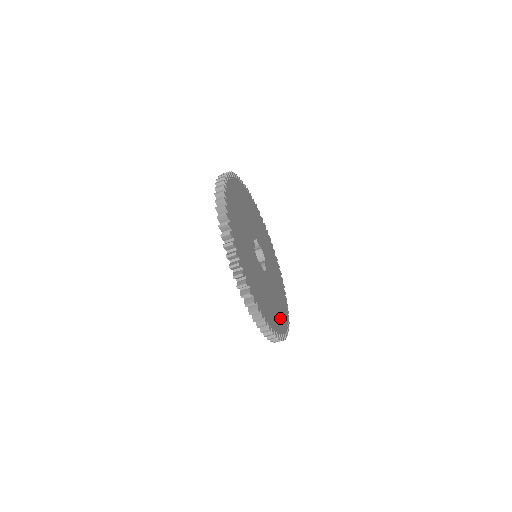
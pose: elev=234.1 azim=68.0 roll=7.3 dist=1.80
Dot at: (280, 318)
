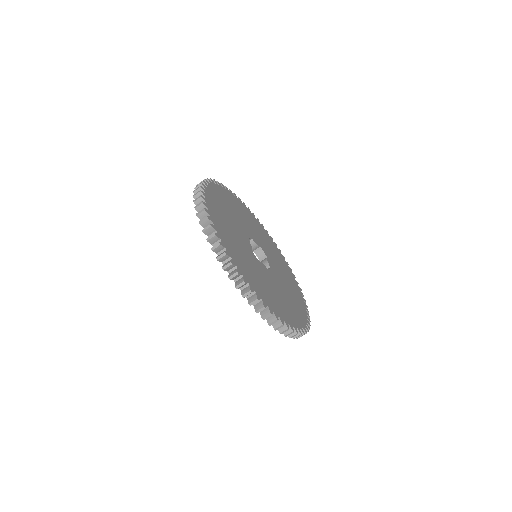
Dot at: (297, 311)
